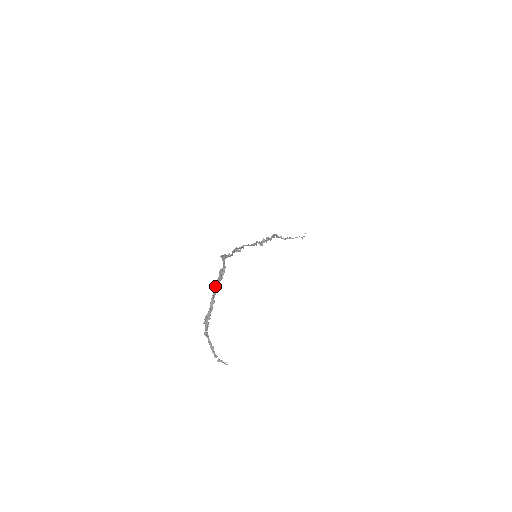
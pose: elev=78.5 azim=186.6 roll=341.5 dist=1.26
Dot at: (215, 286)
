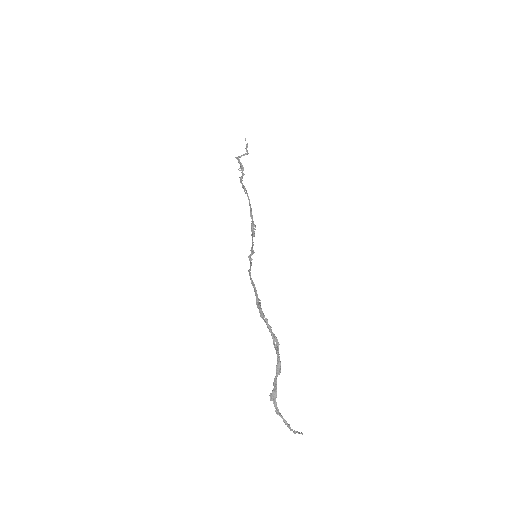
Dot at: (277, 368)
